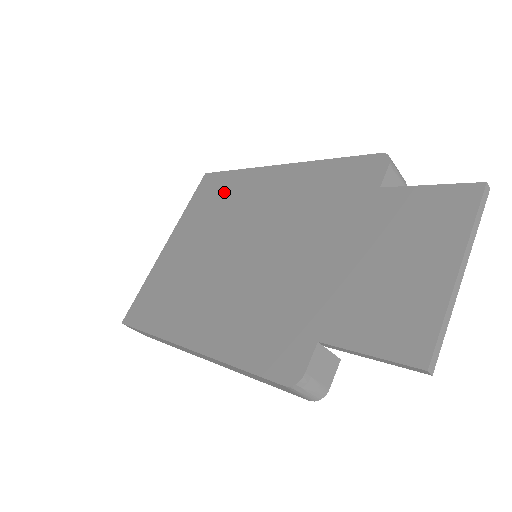
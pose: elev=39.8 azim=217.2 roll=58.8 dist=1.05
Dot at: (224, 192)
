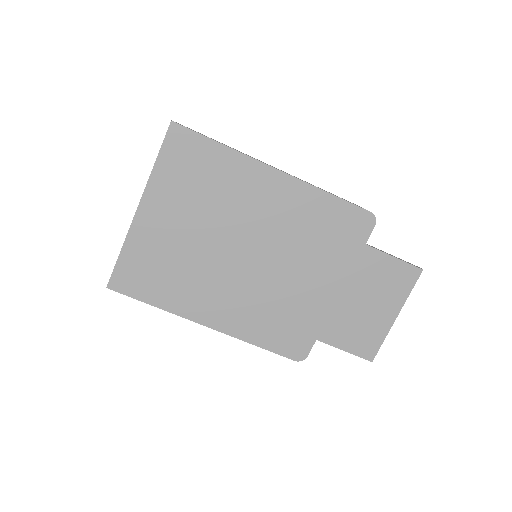
Dot at: (211, 171)
